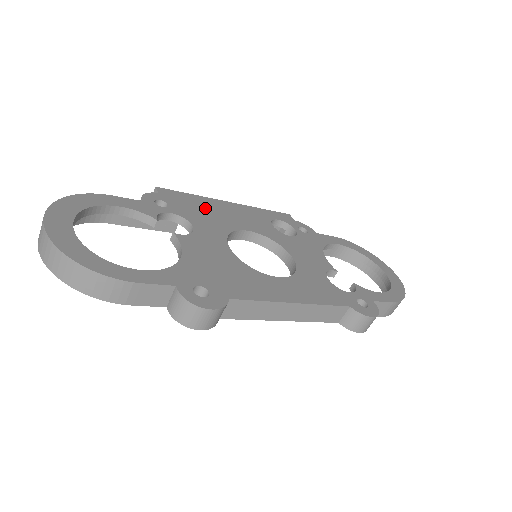
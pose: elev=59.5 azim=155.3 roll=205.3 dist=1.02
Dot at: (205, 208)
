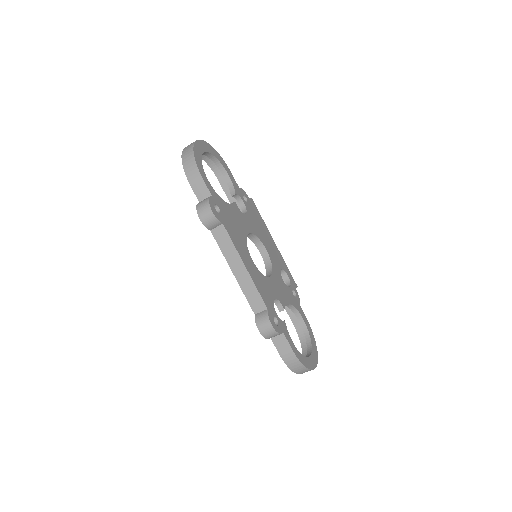
Dot at: (260, 225)
